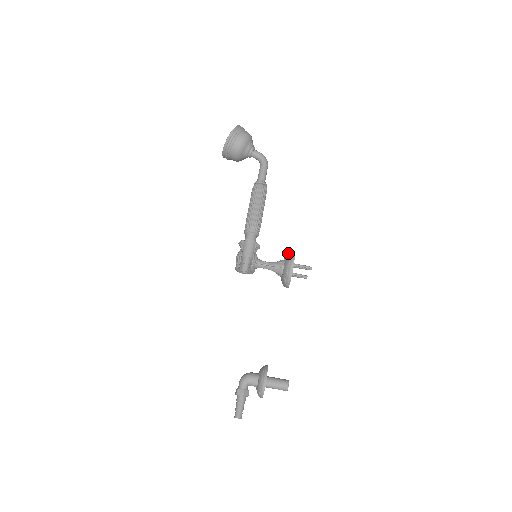
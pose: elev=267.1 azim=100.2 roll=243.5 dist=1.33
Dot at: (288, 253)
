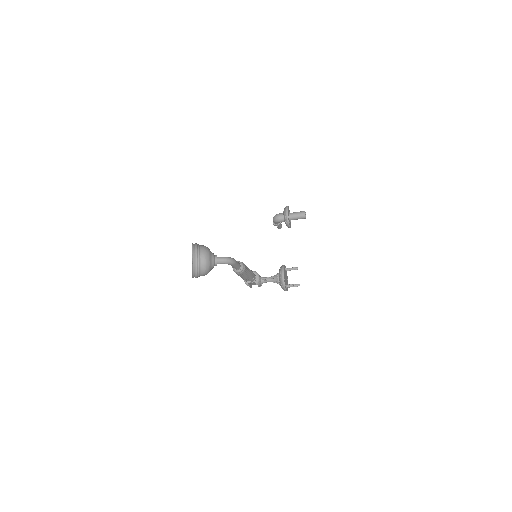
Dot at: (280, 282)
